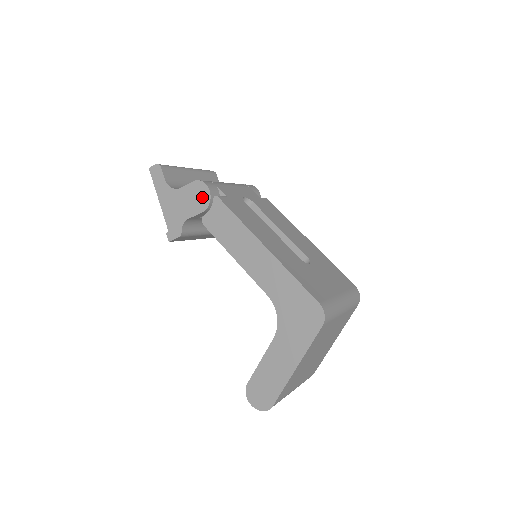
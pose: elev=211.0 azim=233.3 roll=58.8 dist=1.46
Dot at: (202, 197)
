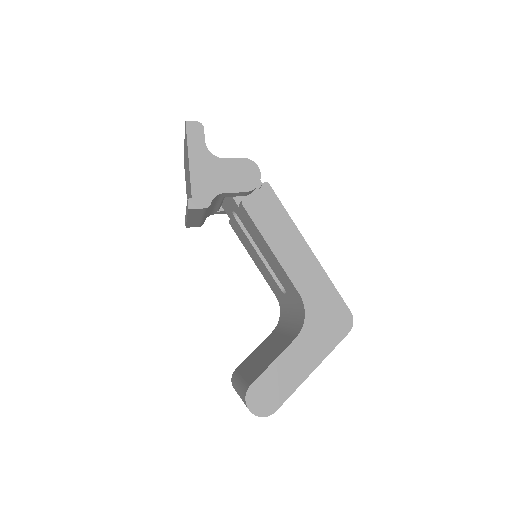
Dot at: (250, 177)
